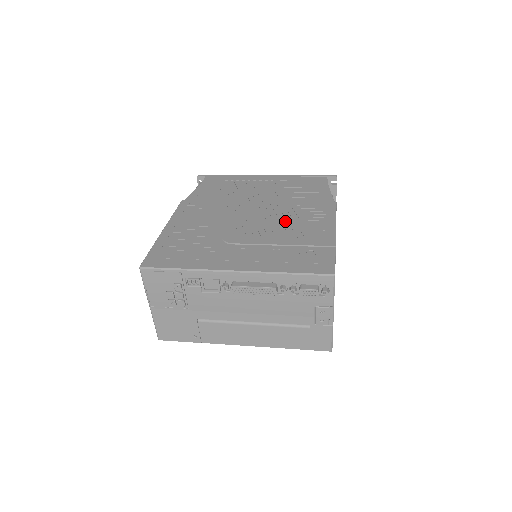
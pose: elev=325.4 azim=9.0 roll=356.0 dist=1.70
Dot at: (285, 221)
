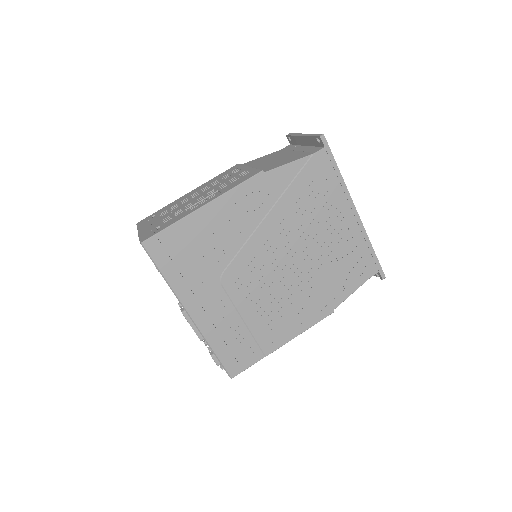
Dot at: (280, 298)
